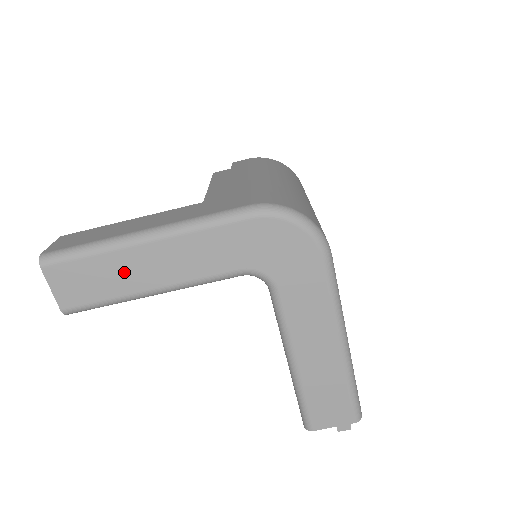
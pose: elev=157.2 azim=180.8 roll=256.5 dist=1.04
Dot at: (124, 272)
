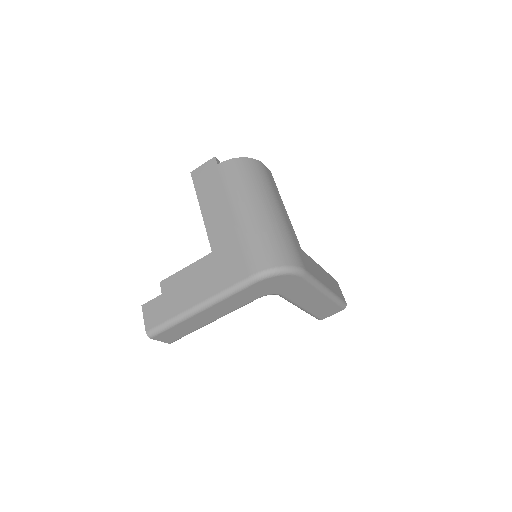
Dot at: (195, 323)
